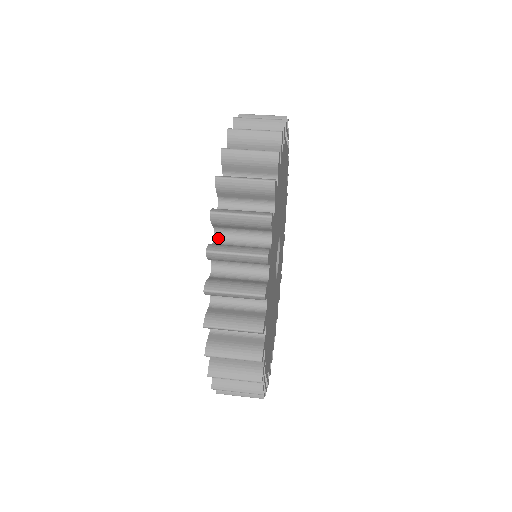
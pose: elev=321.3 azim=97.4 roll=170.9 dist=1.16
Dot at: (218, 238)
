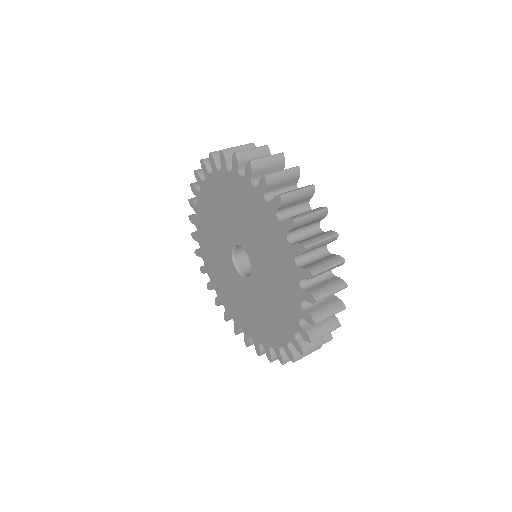
Dot at: (281, 219)
